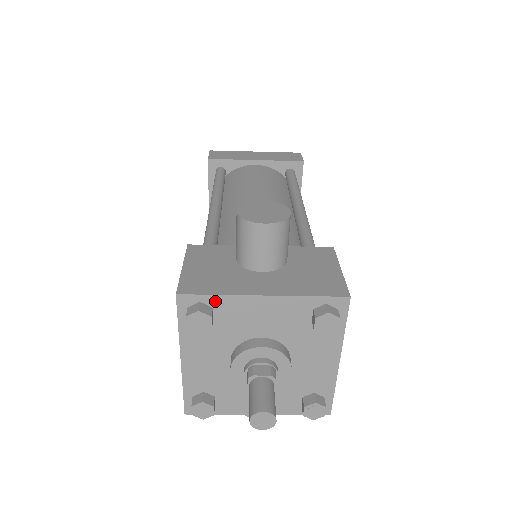
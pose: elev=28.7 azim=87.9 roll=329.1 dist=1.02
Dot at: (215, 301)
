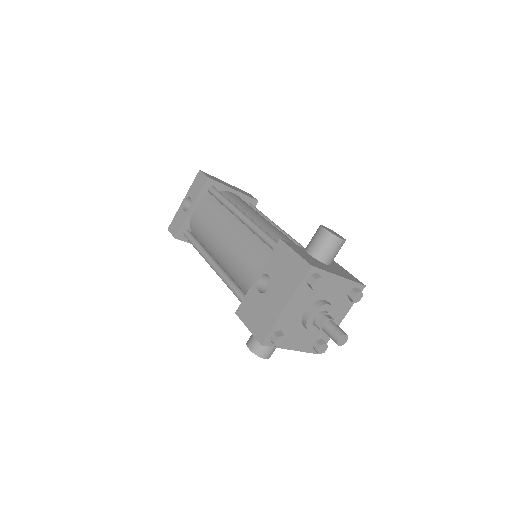
Dot at: (323, 274)
